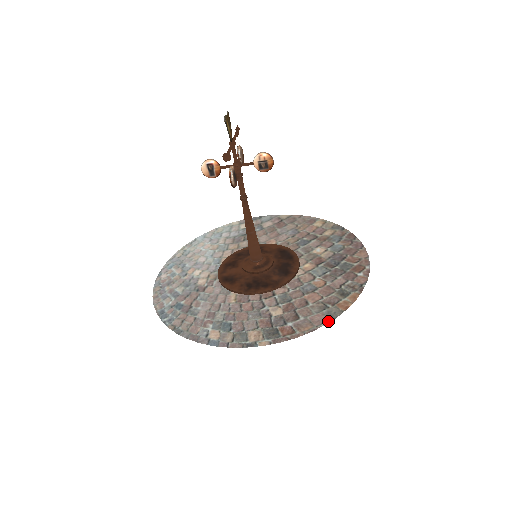
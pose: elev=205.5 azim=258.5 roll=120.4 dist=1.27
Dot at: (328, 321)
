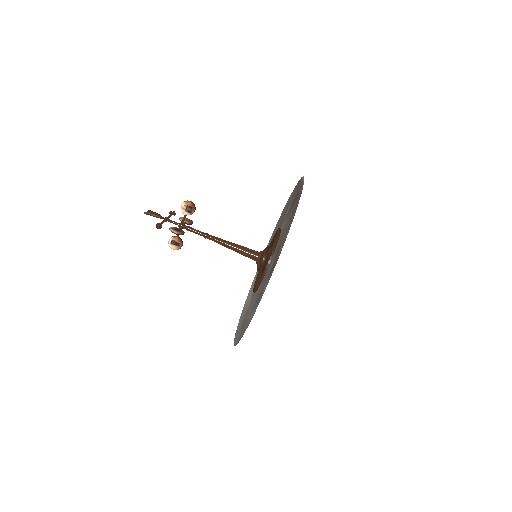
Dot at: occluded
